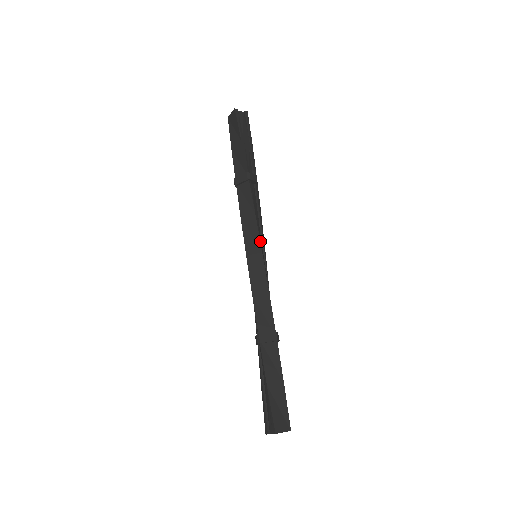
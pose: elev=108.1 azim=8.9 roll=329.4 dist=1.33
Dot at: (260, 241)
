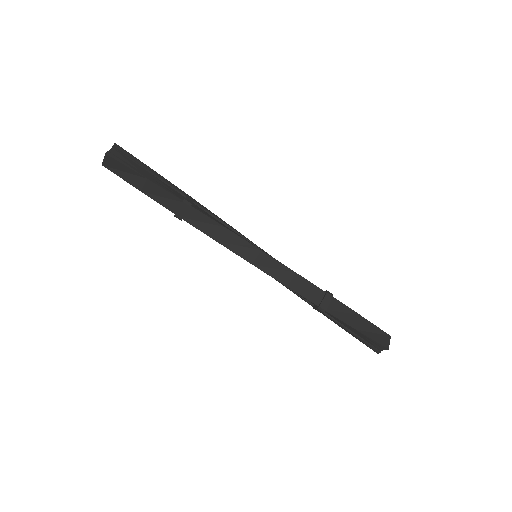
Dot at: (251, 244)
